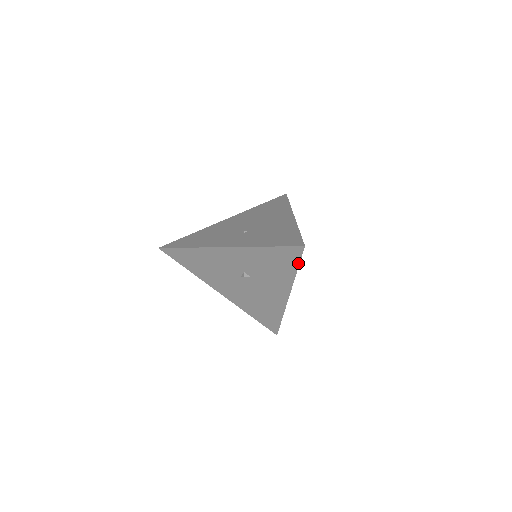
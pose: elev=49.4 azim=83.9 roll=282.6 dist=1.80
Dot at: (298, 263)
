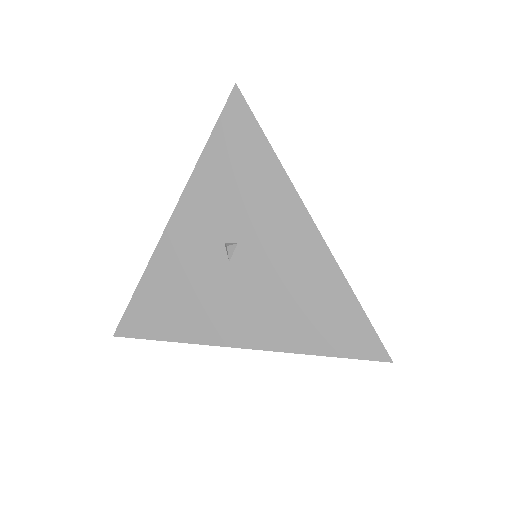
Dot at: (257, 127)
